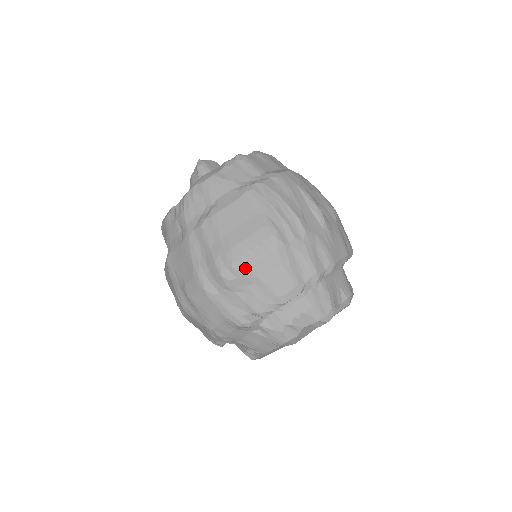
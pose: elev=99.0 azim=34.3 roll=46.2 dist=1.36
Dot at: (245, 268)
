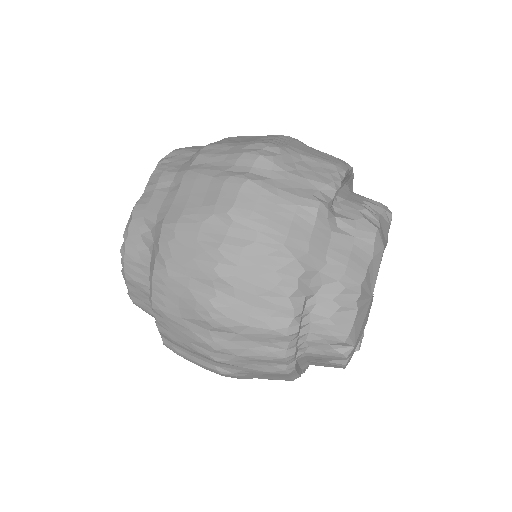
Dot at: (281, 146)
